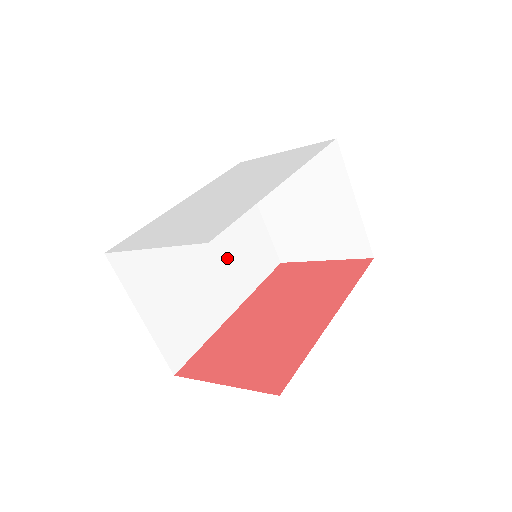
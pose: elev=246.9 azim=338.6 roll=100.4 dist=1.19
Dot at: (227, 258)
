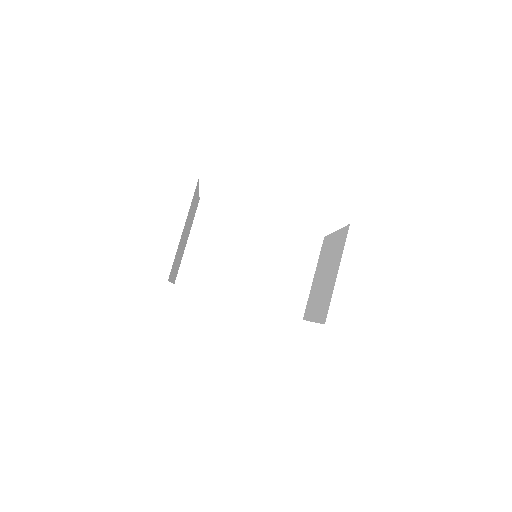
Dot at: (263, 272)
